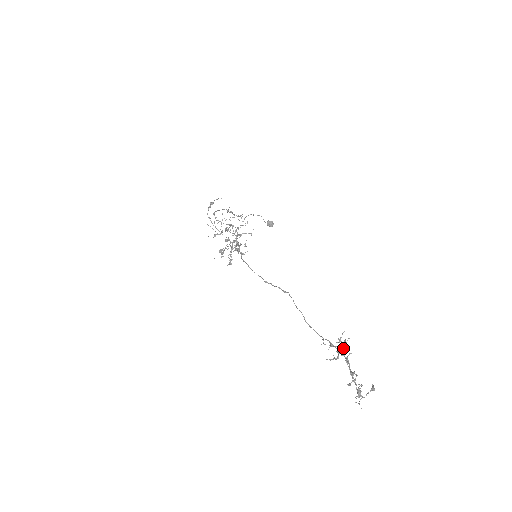
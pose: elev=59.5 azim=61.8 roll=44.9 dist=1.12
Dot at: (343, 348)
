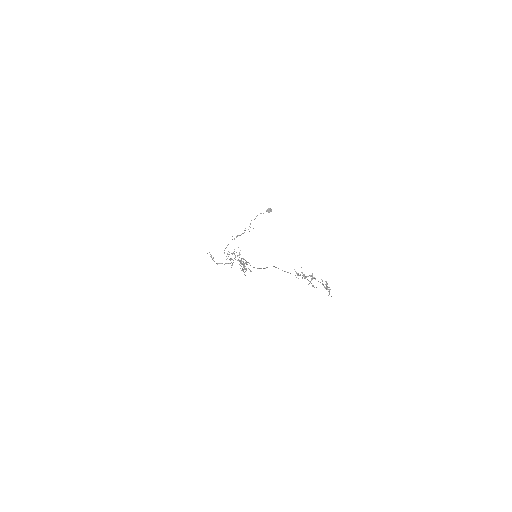
Dot at: (303, 276)
